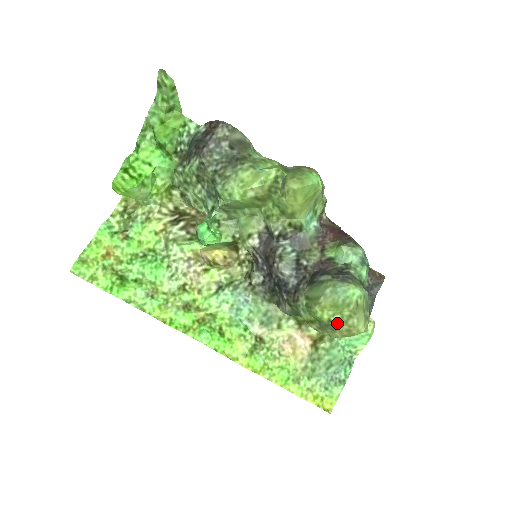
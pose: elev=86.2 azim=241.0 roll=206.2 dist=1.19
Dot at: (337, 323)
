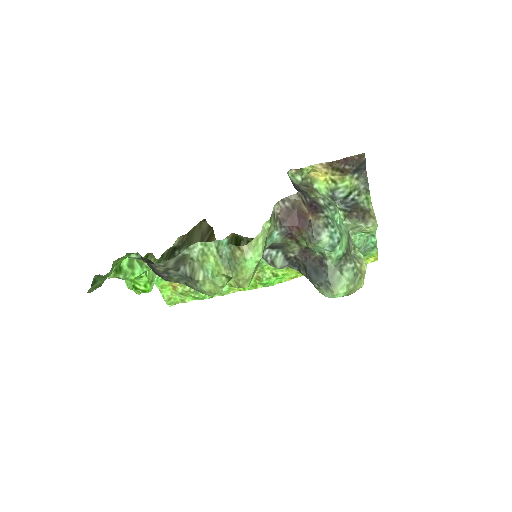
Dot at: occluded
